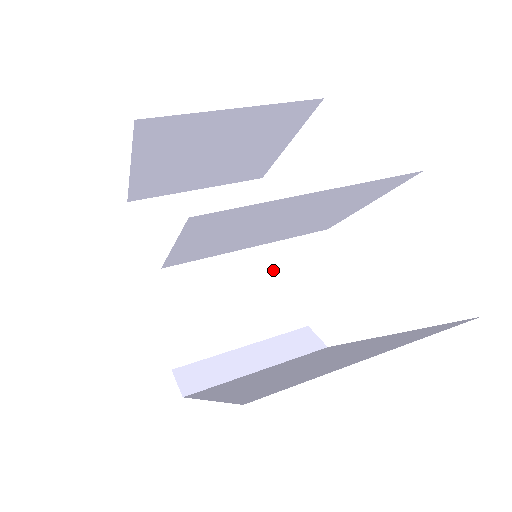
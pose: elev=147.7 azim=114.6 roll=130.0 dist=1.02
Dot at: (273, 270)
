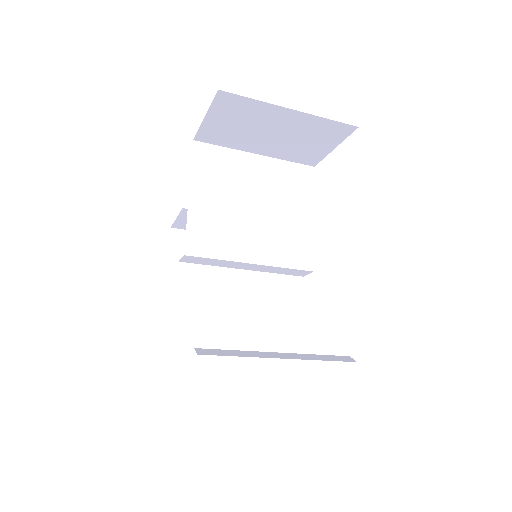
Dot at: occluded
